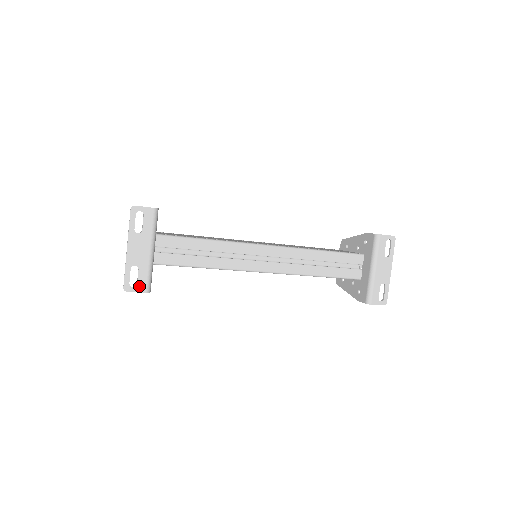
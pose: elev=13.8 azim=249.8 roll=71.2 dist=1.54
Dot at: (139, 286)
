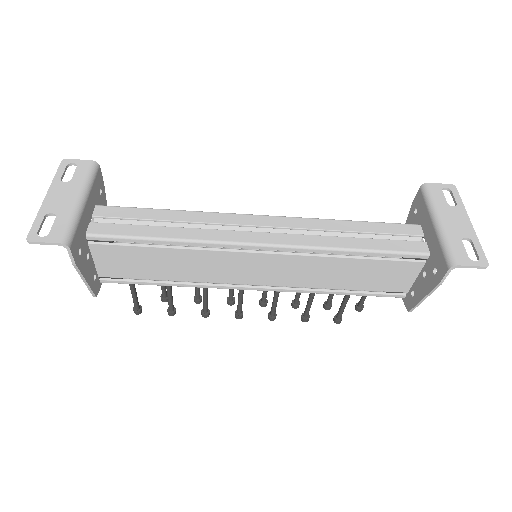
Dot at: (51, 236)
